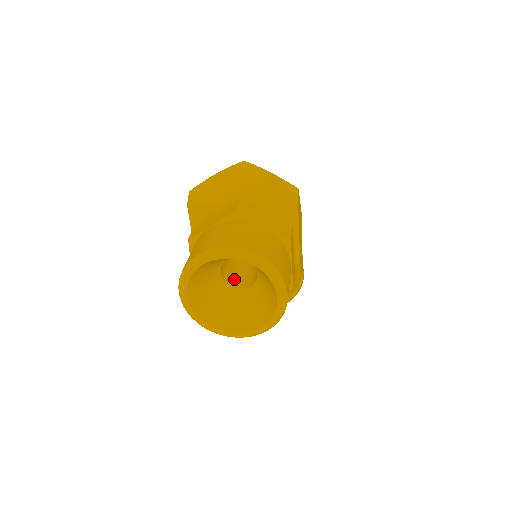
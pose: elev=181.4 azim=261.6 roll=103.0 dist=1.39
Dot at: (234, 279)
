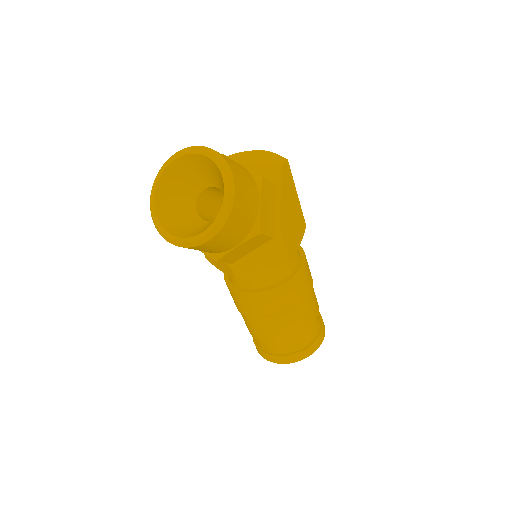
Dot at: occluded
